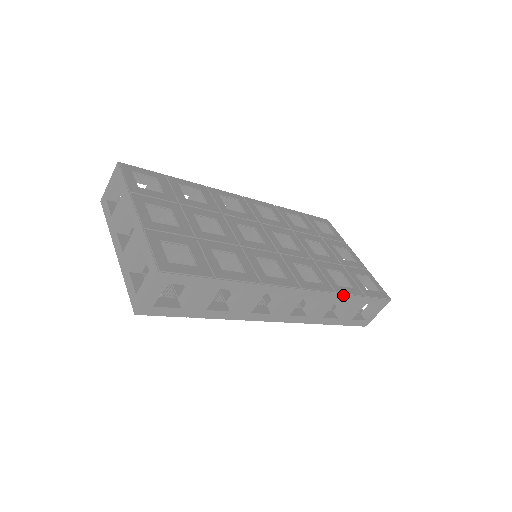
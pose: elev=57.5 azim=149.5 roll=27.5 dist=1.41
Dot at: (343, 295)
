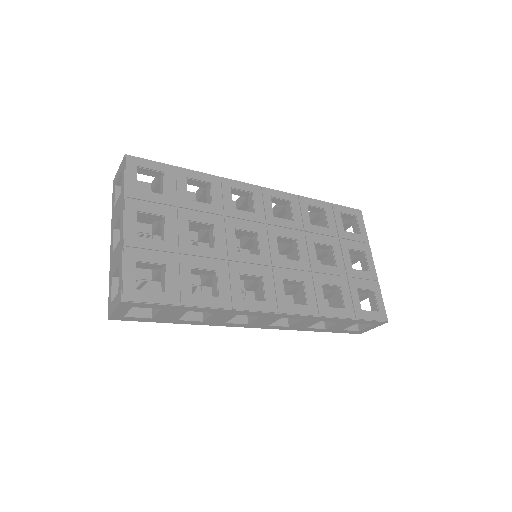
Dot at: (328, 318)
